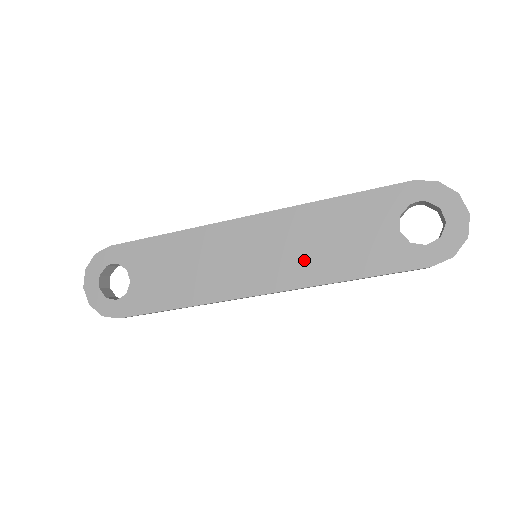
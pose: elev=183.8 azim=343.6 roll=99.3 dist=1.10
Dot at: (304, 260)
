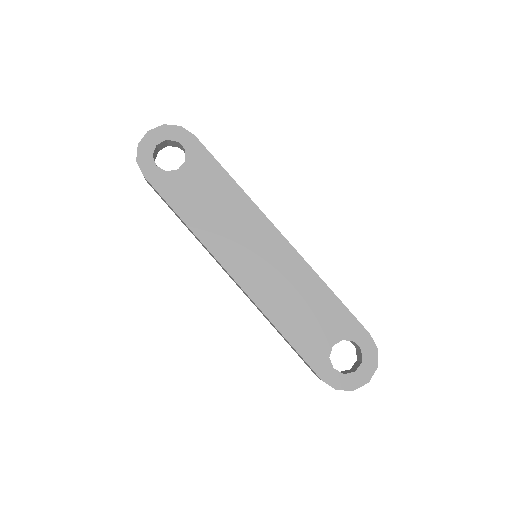
Dot at: (276, 294)
